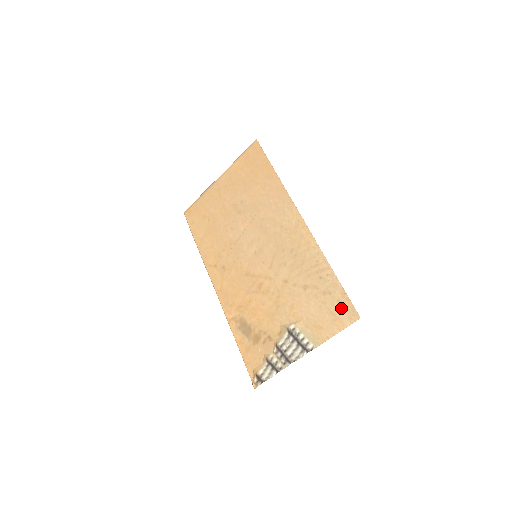
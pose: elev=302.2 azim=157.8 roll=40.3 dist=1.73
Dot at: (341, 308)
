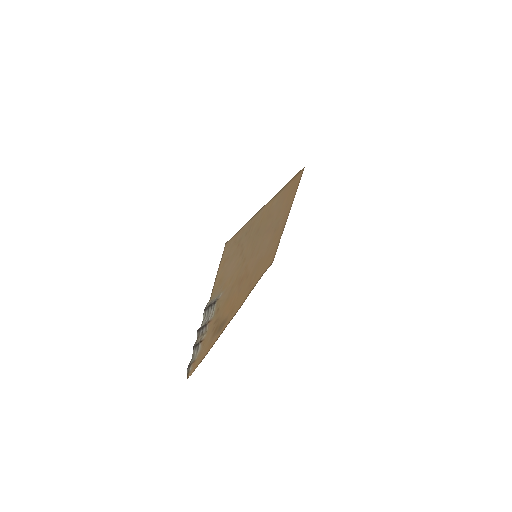
Dot at: (231, 247)
